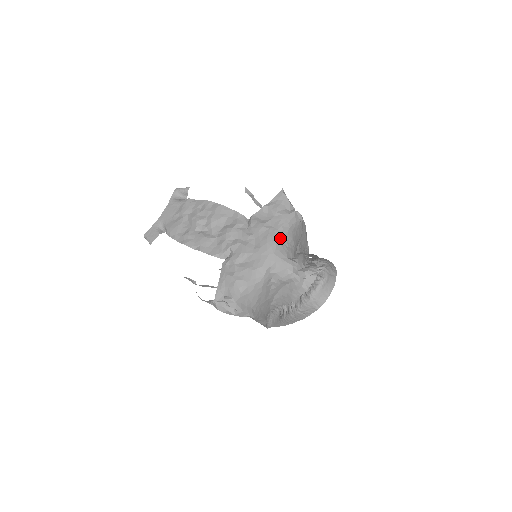
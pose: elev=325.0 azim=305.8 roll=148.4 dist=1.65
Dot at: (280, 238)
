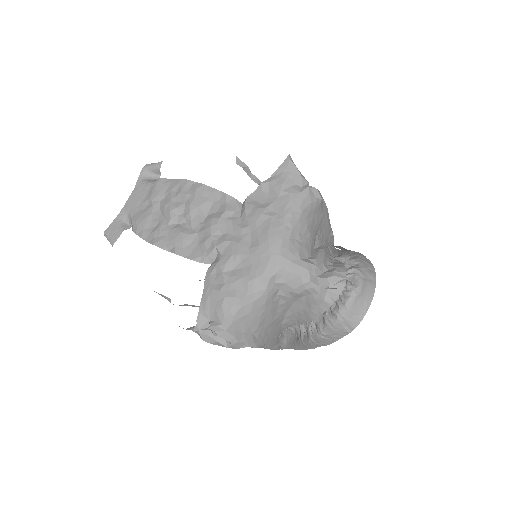
Dot at: (288, 230)
